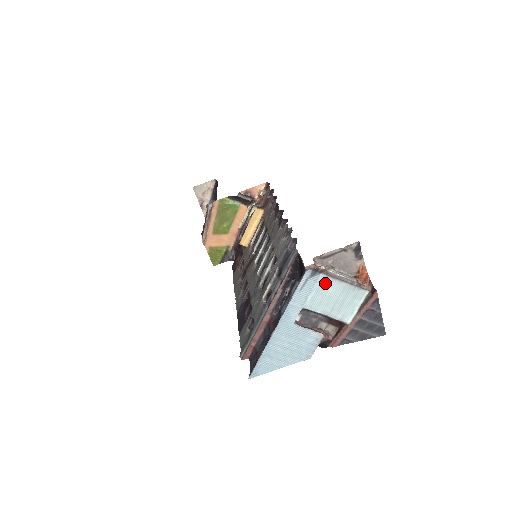
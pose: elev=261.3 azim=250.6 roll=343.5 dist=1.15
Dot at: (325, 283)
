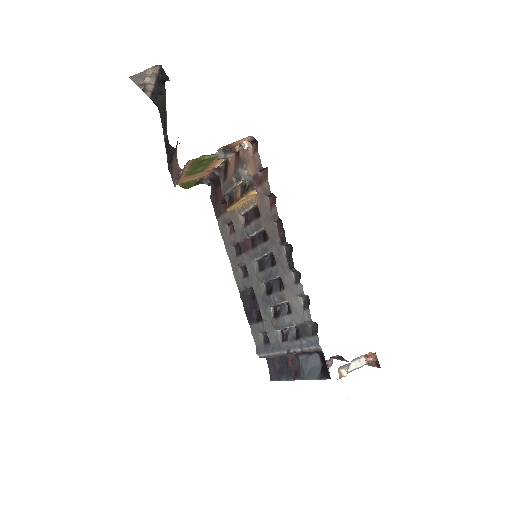
Dot at: occluded
